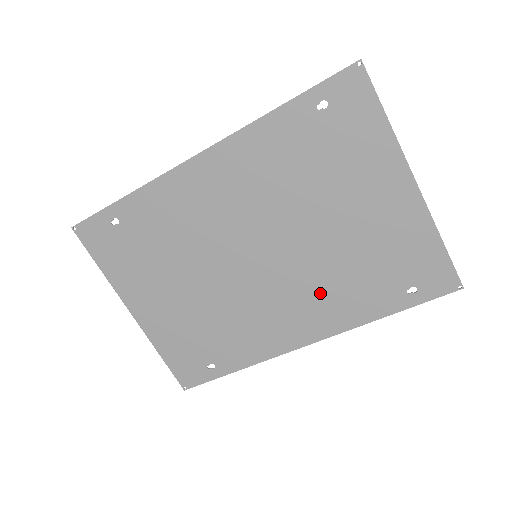
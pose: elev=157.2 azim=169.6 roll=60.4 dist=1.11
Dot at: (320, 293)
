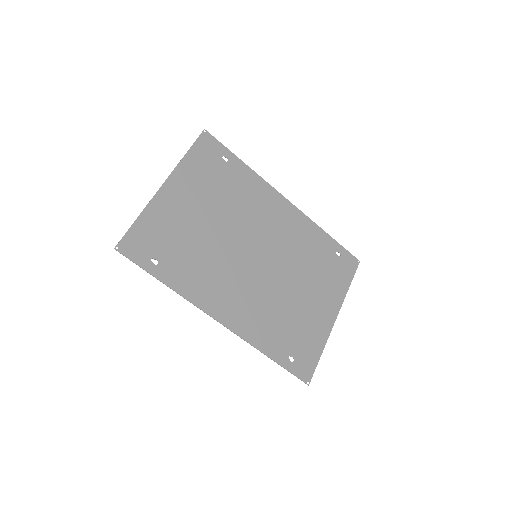
Dot at: (258, 307)
